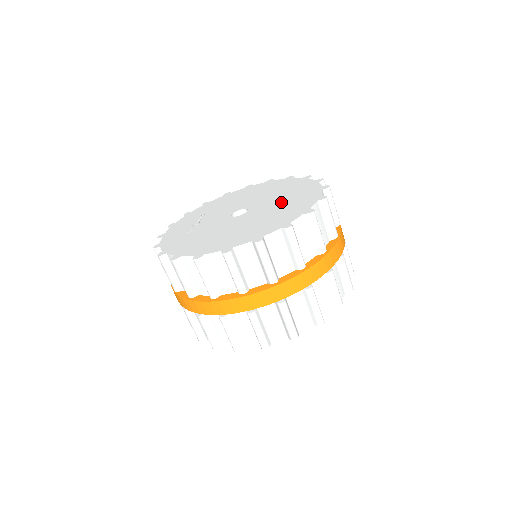
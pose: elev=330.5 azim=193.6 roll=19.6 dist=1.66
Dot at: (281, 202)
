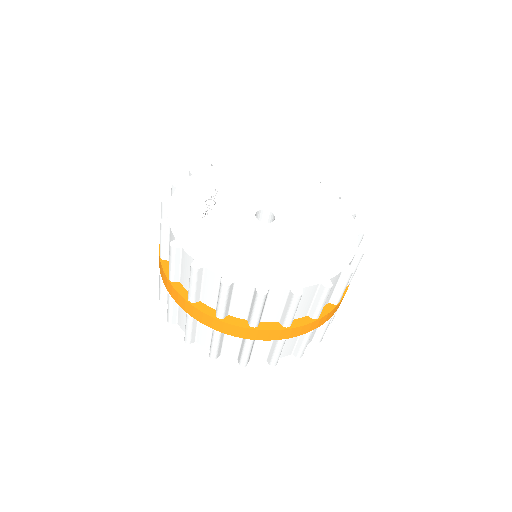
Dot at: (314, 228)
